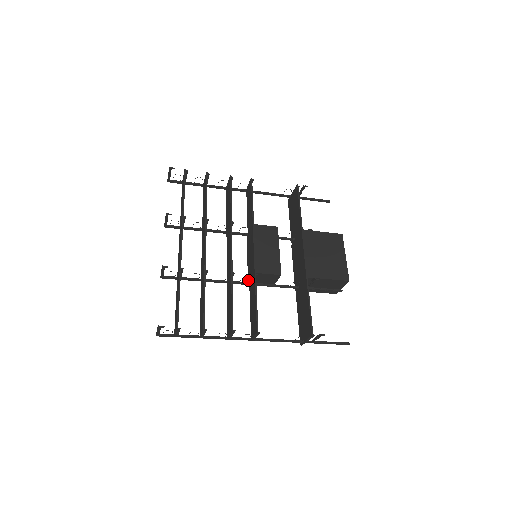
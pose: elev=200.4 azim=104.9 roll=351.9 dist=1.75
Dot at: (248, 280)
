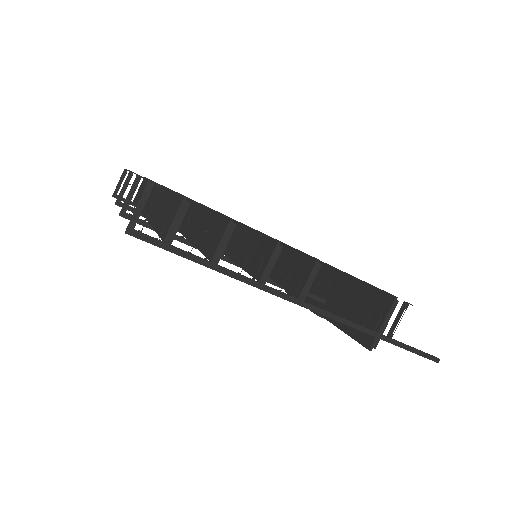
Dot at: occluded
